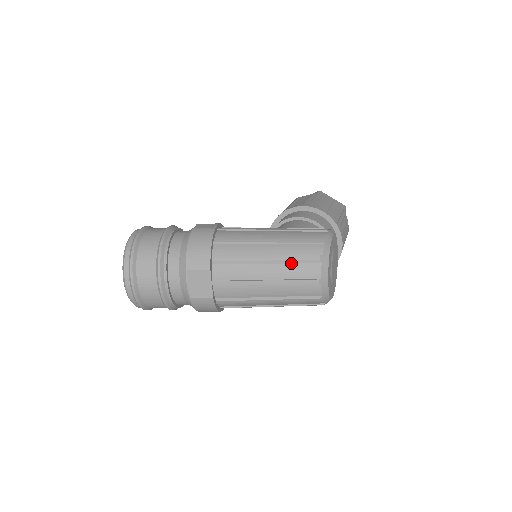
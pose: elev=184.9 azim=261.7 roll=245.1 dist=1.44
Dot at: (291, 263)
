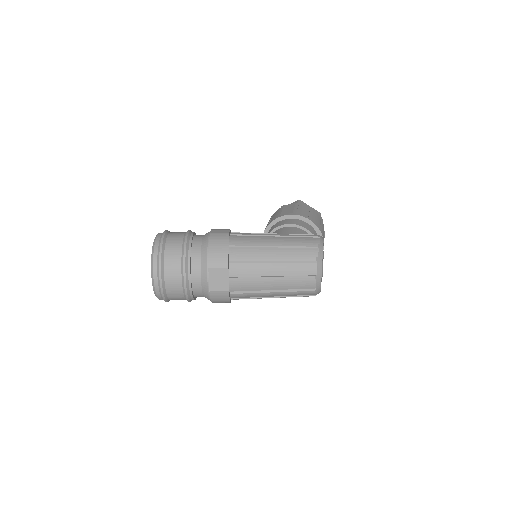
Dot at: (293, 263)
